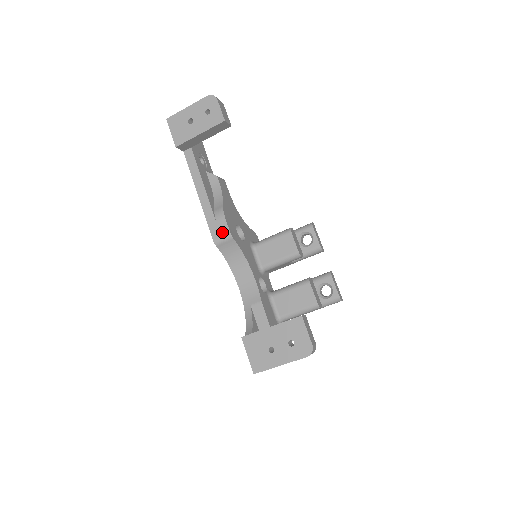
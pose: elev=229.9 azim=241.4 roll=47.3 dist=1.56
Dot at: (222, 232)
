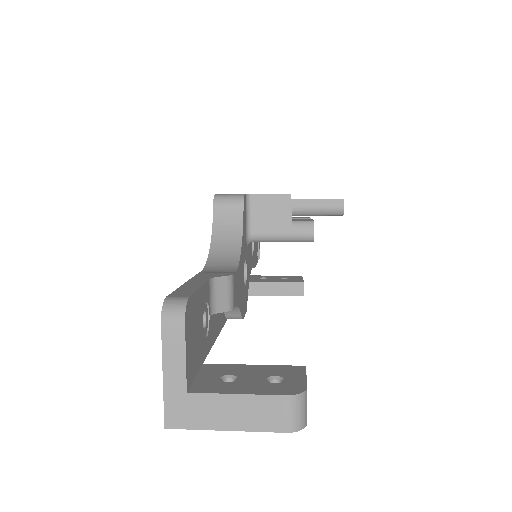
Dot at: occluded
